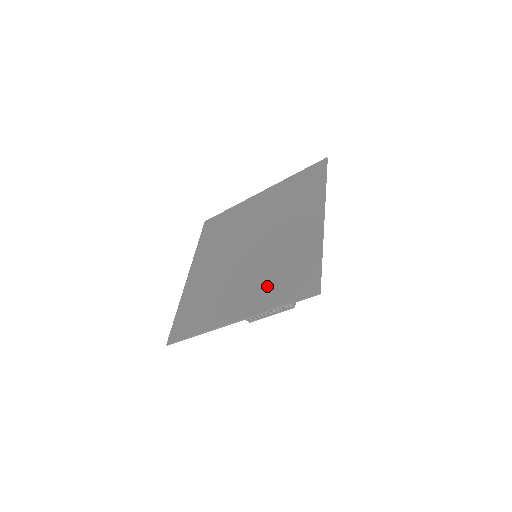
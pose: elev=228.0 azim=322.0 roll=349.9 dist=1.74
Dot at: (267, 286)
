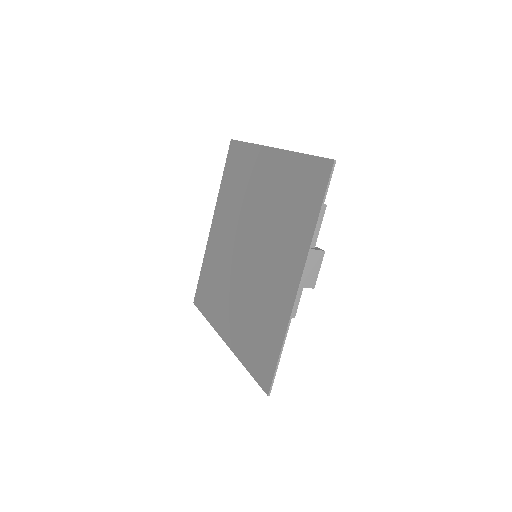
Dot at: (245, 330)
